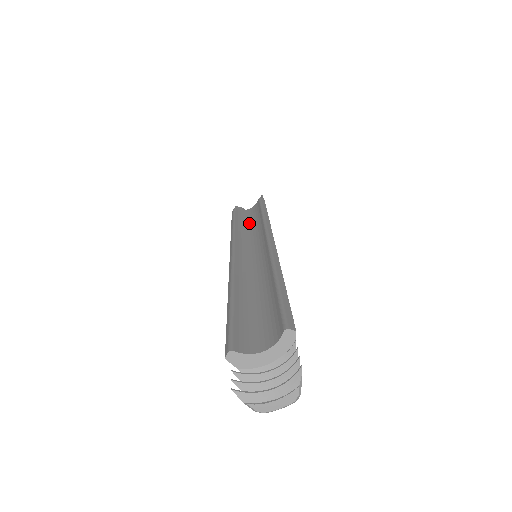
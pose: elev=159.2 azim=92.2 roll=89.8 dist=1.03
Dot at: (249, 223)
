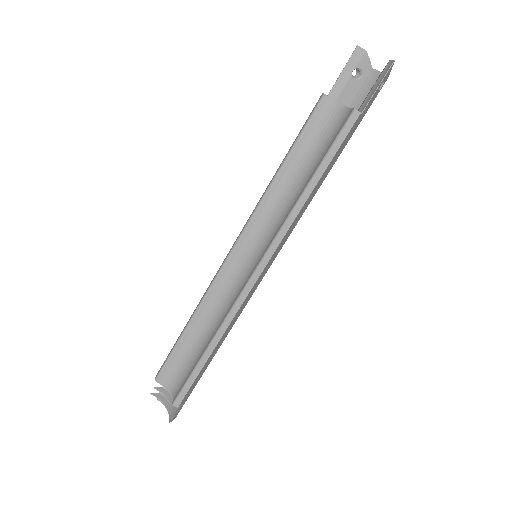
Dot at: (302, 169)
